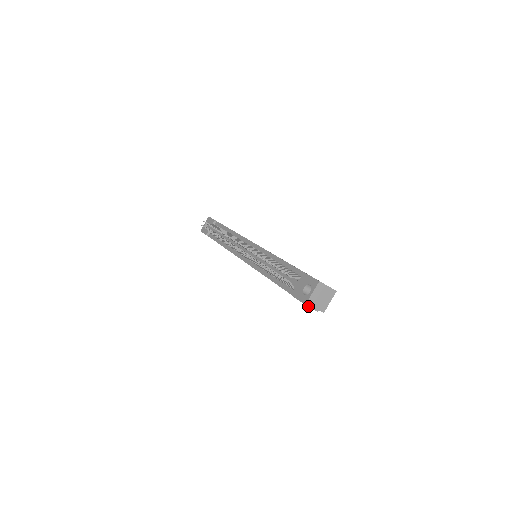
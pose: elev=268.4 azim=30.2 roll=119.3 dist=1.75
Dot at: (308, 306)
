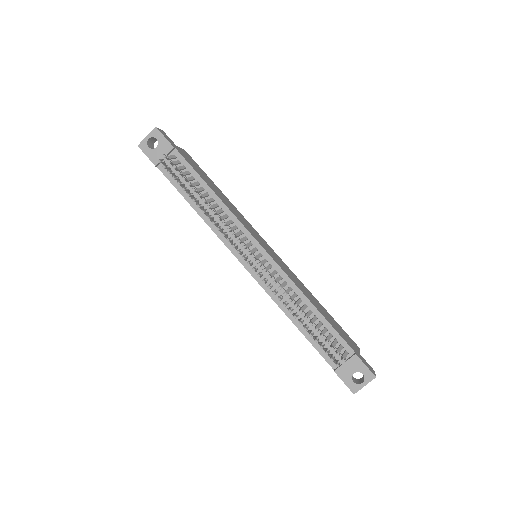
Dot at: (354, 393)
